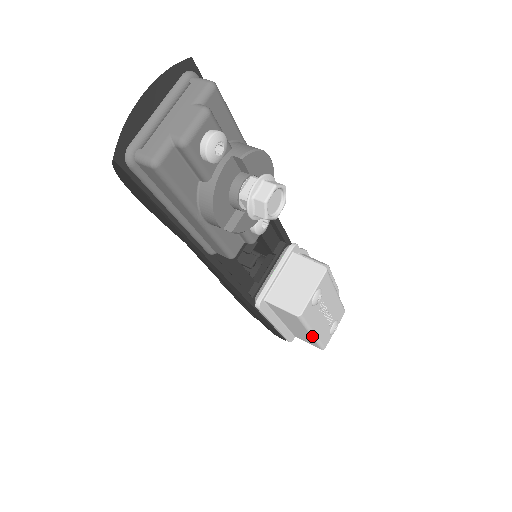
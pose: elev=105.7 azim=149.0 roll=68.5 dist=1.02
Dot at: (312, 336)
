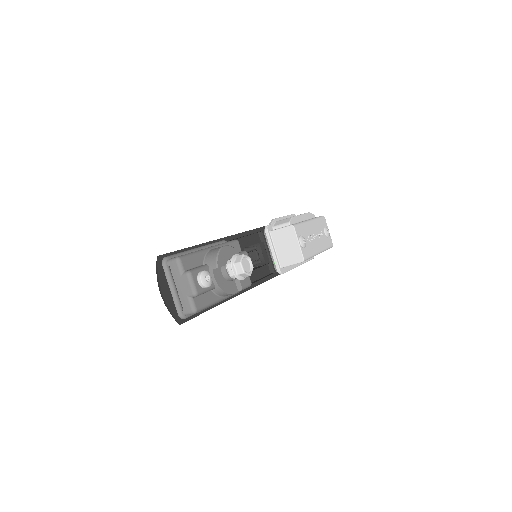
Dot at: occluded
